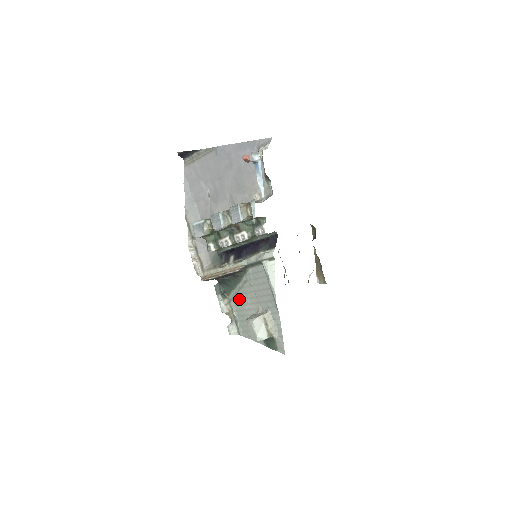
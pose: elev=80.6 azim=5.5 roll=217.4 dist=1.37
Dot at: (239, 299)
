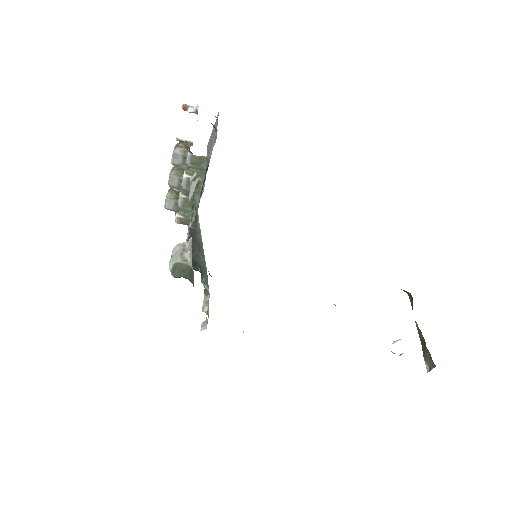
Dot at: occluded
